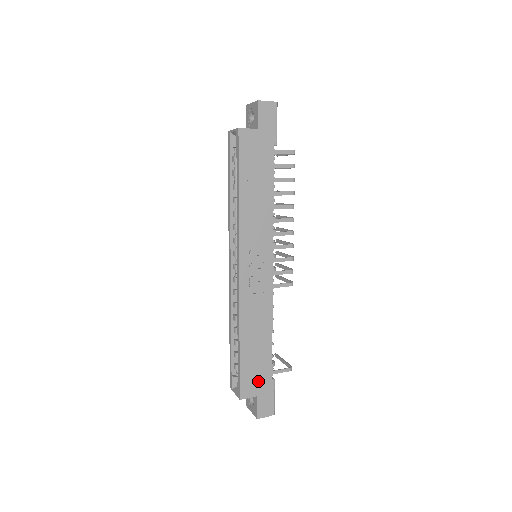
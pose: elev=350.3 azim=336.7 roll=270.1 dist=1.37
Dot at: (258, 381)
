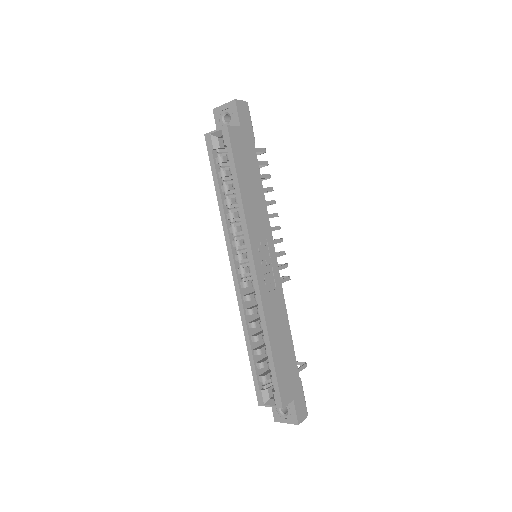
Dot at: (291, 383)
